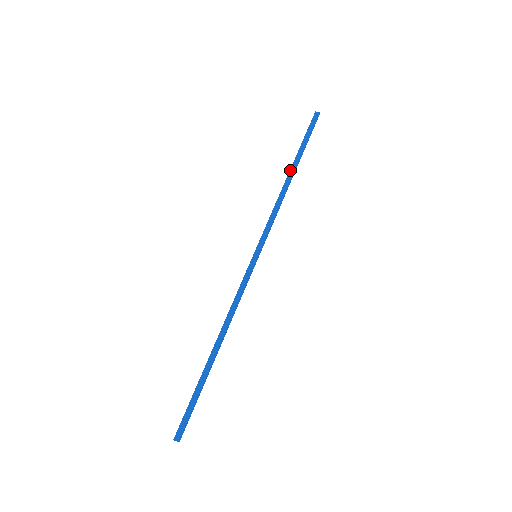
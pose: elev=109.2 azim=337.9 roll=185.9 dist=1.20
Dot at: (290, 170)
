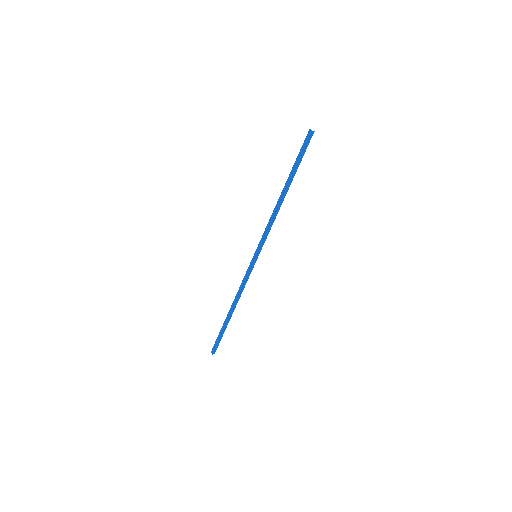
Dot at: (283, 189)
